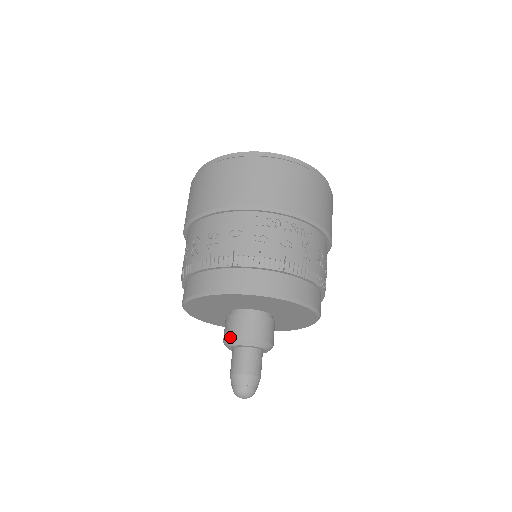
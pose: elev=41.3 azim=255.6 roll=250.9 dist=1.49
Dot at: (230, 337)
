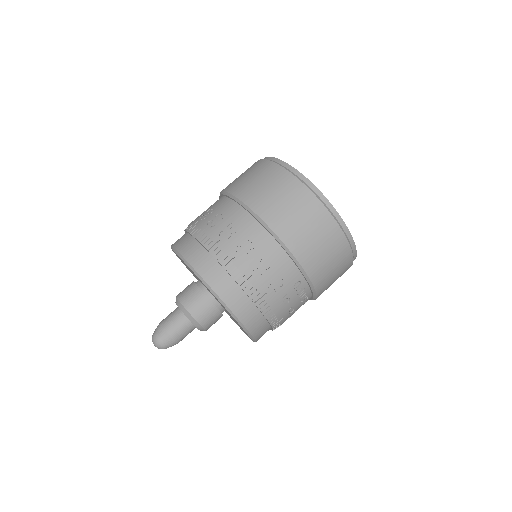
Dot at: (191, 312)
